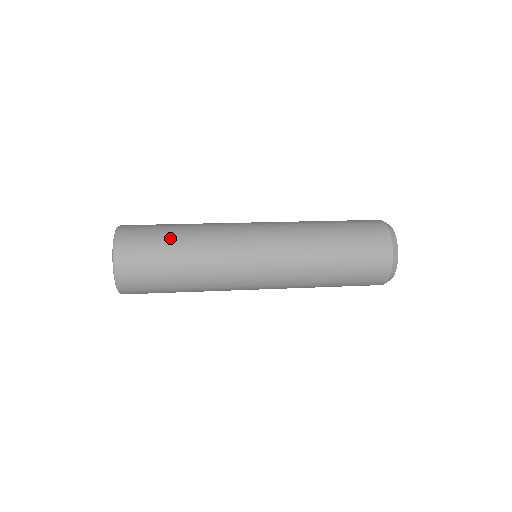
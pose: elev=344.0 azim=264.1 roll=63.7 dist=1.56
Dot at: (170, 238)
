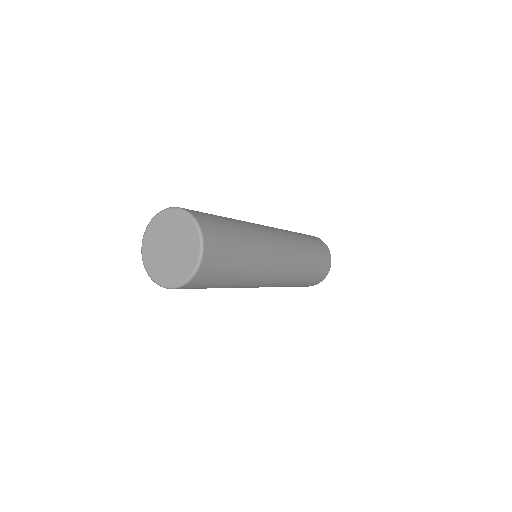
Dot at: (235, 230)
